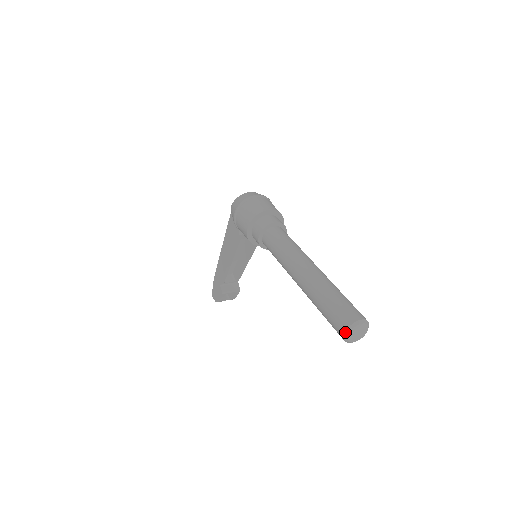
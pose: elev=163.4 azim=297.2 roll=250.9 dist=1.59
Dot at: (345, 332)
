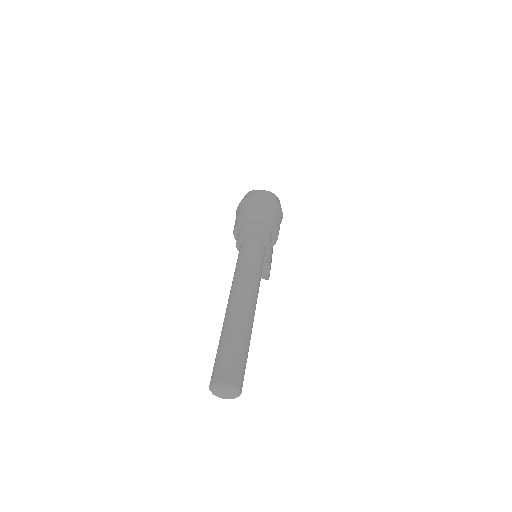
Dot at: (209, 387)
